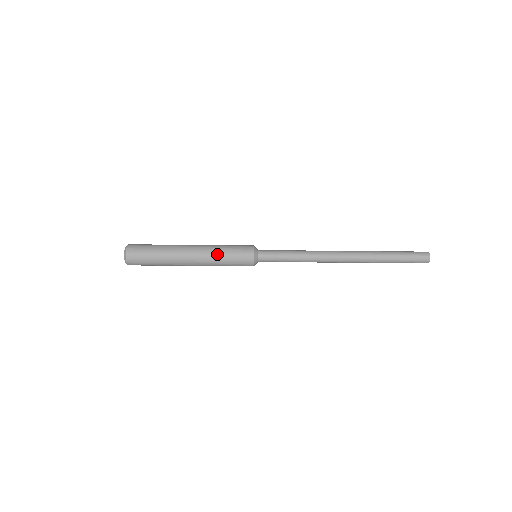
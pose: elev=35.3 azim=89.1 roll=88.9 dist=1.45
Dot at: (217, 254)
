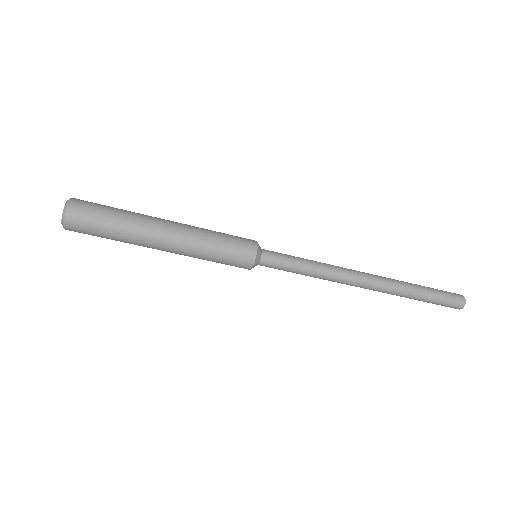
Dot at: (207, 230)
